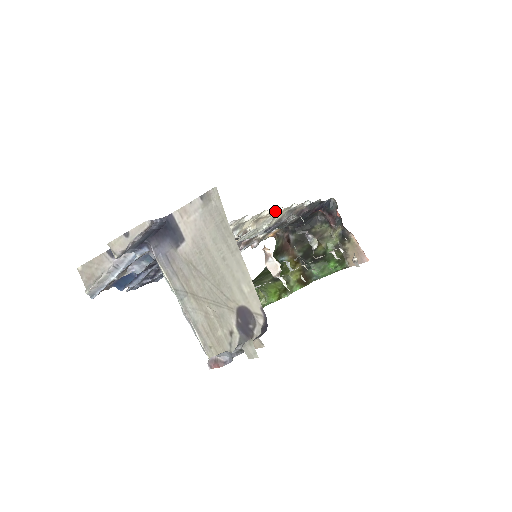
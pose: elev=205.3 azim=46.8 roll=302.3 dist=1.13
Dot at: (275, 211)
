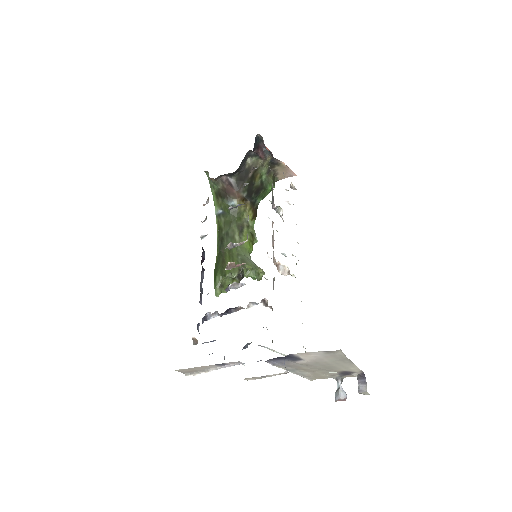
Dot at: occluded
